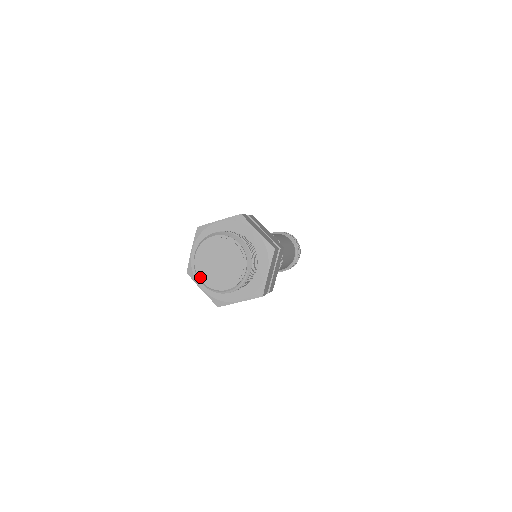
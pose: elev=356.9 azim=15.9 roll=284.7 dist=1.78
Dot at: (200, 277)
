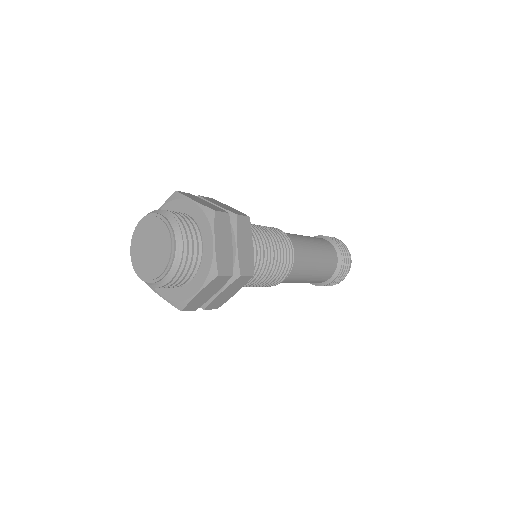
Dot at: (139, 275)
